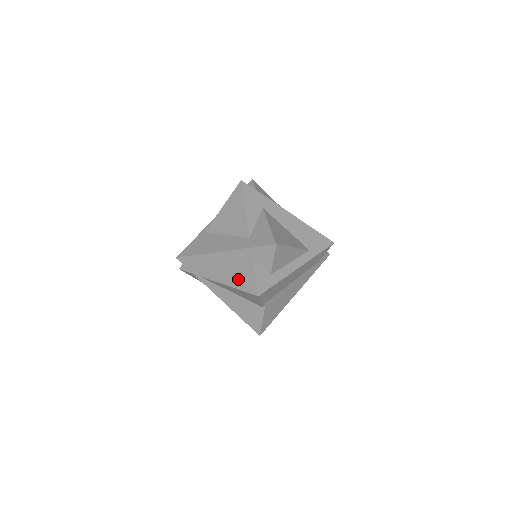
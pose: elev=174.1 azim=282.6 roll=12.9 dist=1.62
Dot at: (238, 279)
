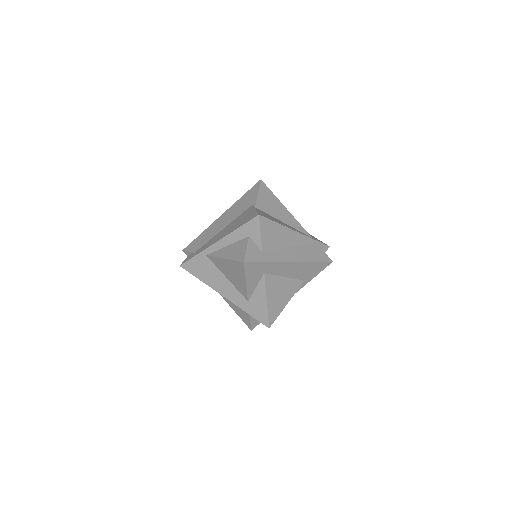
Dot at: (236, 309)
